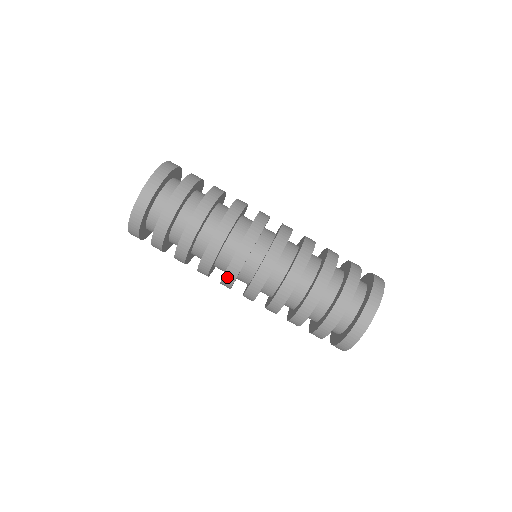
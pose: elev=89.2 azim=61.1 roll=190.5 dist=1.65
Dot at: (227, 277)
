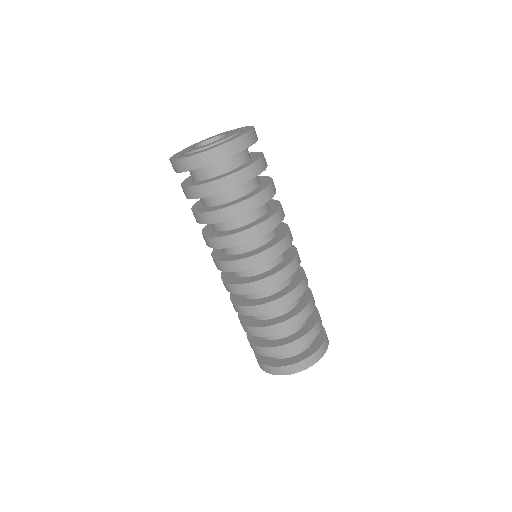
Dot at: (238, 263)
